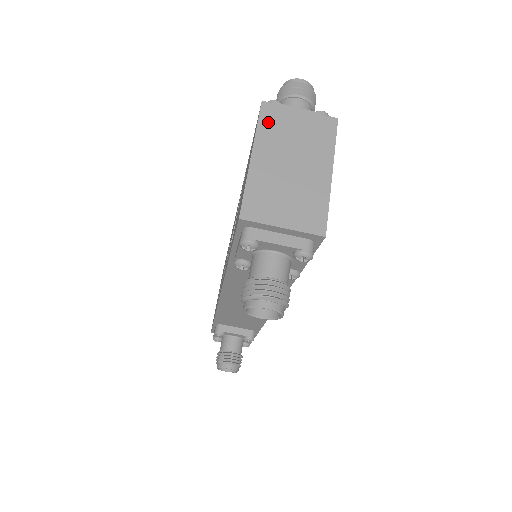
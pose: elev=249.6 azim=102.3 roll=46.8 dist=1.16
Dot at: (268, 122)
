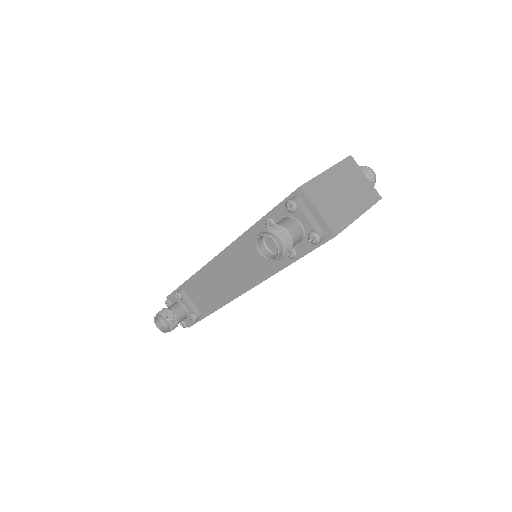
Dot at: (347, 165)
